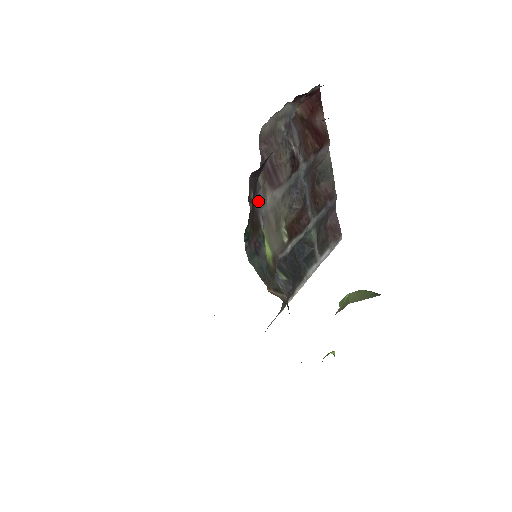
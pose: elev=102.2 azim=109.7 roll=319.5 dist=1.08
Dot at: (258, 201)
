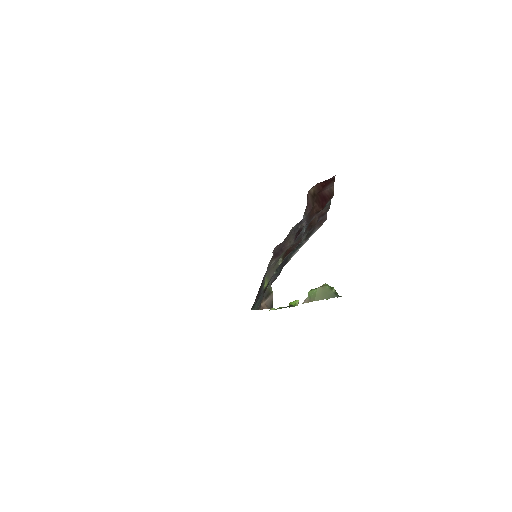
Dot at: occluded
